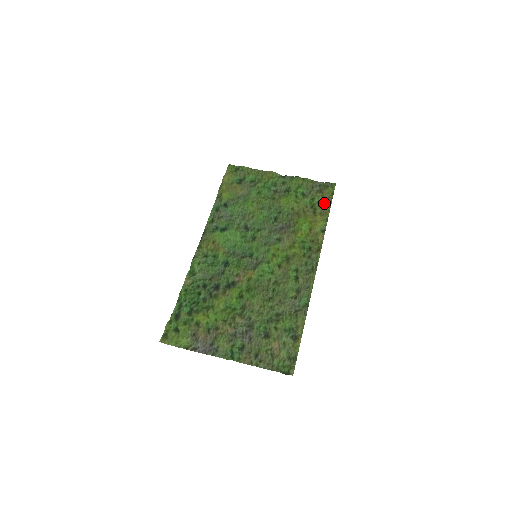
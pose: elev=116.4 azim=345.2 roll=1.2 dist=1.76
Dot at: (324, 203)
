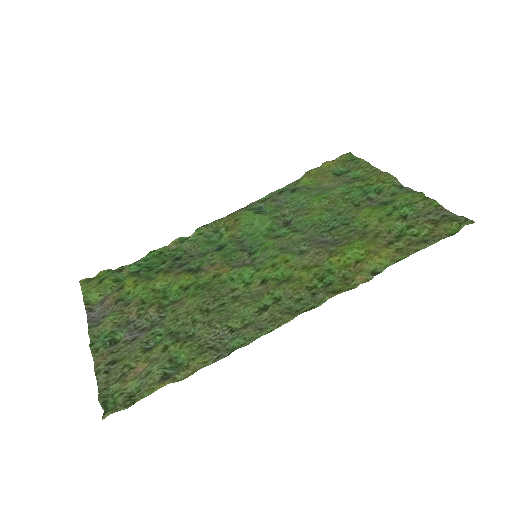
Dot at: (422, 239)
